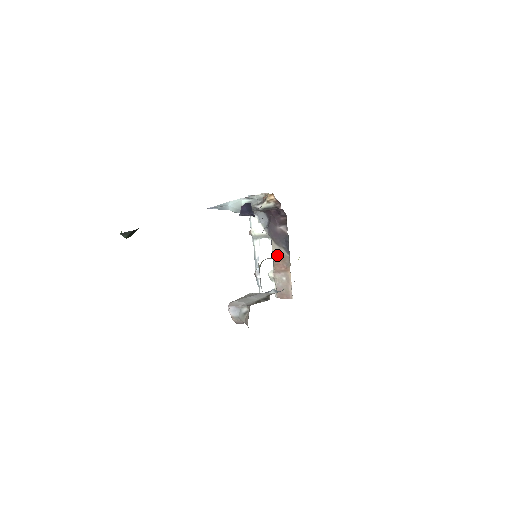
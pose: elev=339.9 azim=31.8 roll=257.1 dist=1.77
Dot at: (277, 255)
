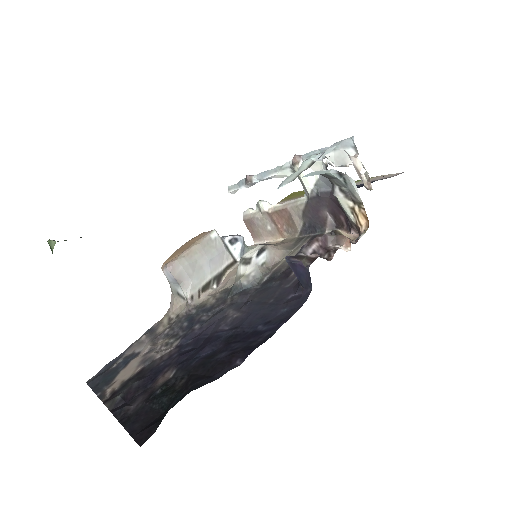
Dot at: (290, 215)
